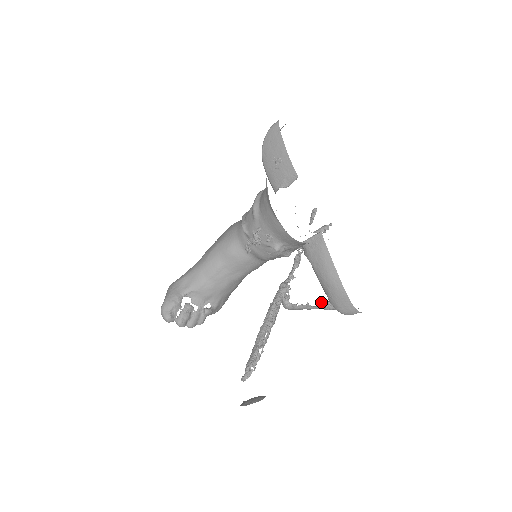
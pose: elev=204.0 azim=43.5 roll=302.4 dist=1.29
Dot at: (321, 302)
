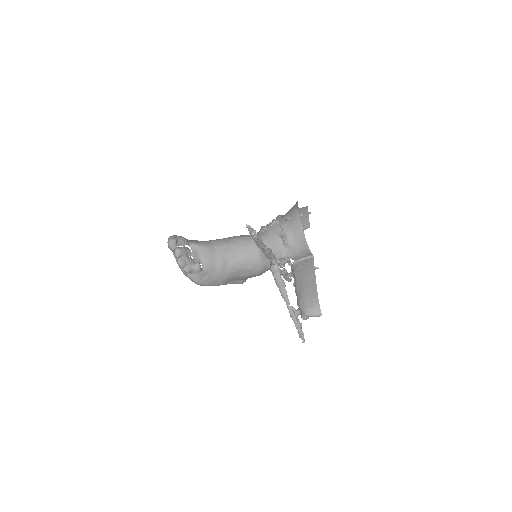
Dot at: occluded
